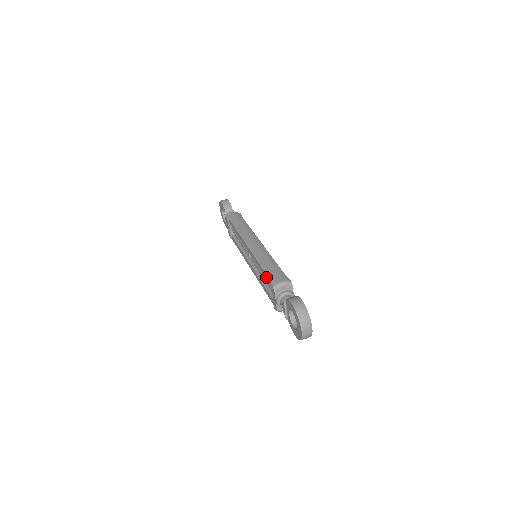
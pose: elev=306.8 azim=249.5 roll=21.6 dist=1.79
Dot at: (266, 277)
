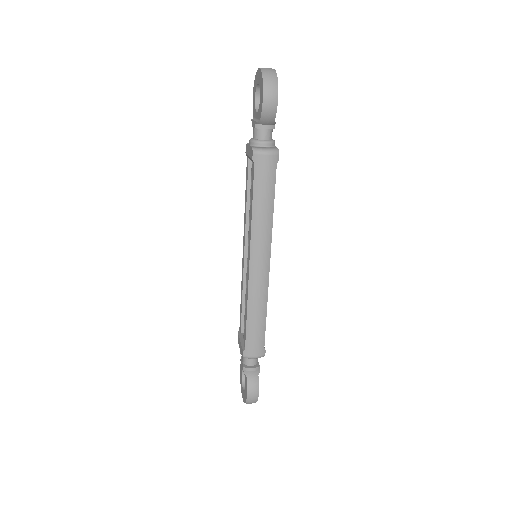
Dot at: (247, 178)
